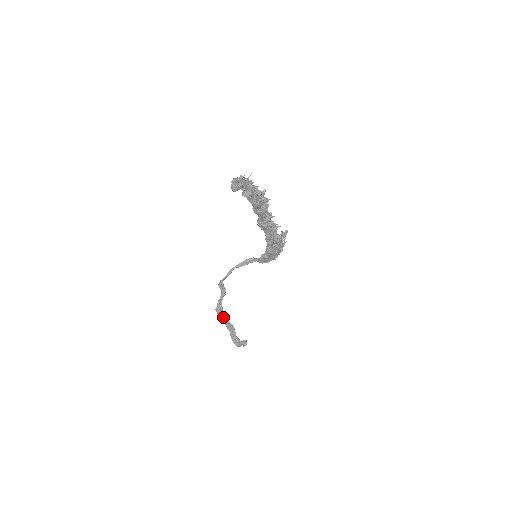
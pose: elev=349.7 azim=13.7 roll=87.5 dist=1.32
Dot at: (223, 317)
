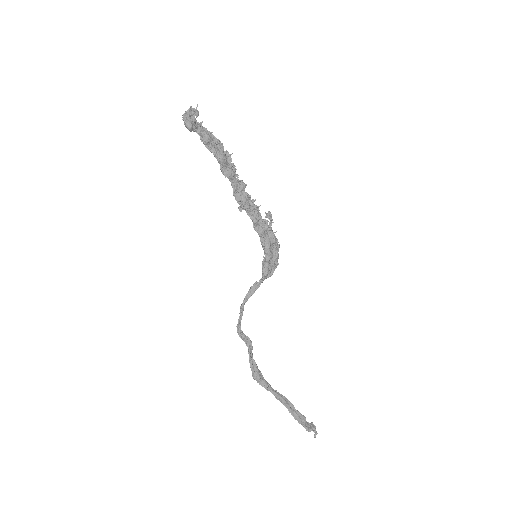
Dot at: (266, 384)
